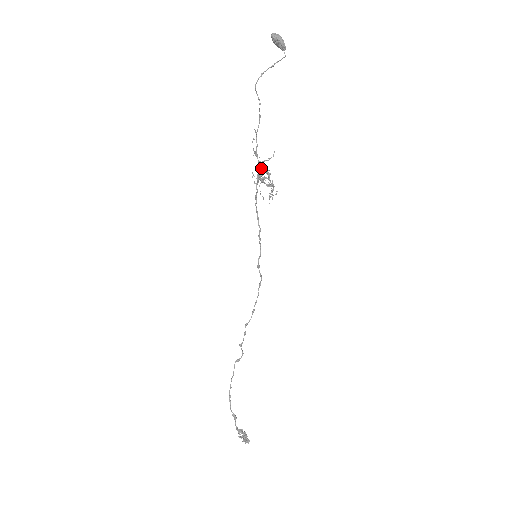
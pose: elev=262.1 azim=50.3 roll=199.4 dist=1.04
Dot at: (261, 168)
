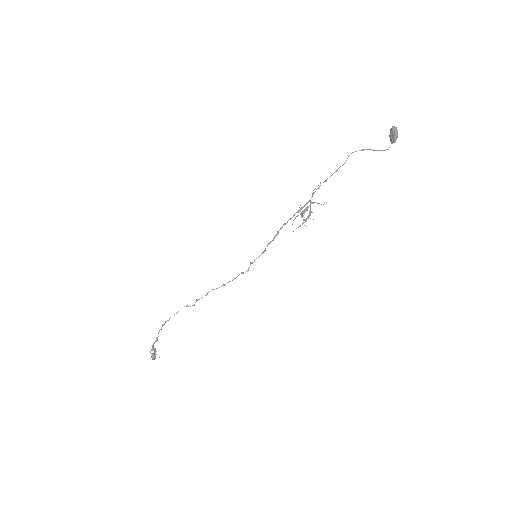
Dot at: occluded
